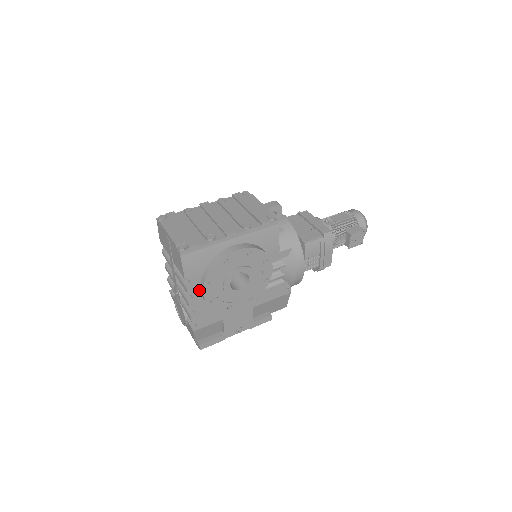
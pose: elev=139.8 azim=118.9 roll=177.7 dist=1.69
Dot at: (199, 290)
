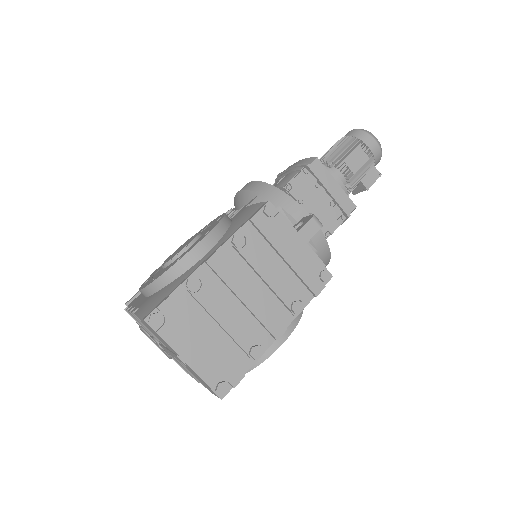
Dot at: occluded
